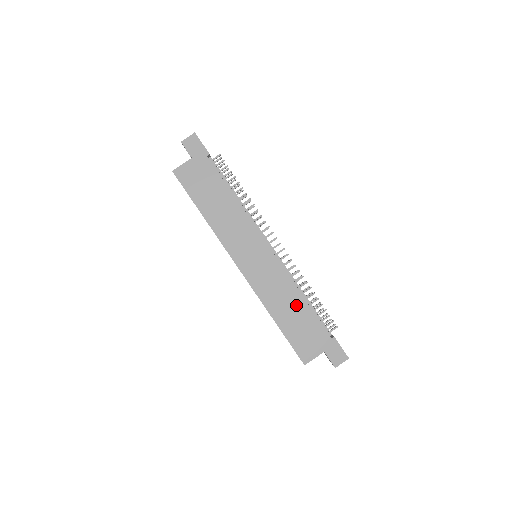
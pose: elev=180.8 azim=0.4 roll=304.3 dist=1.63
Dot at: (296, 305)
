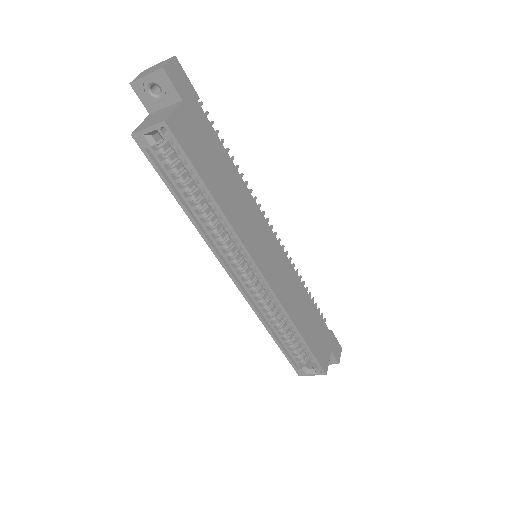
Dot at: (307, 306)
